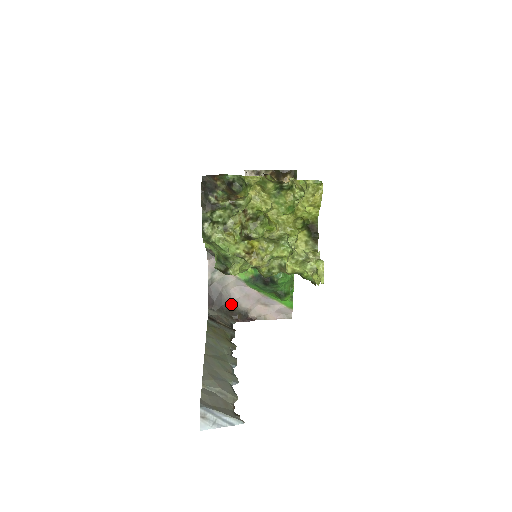
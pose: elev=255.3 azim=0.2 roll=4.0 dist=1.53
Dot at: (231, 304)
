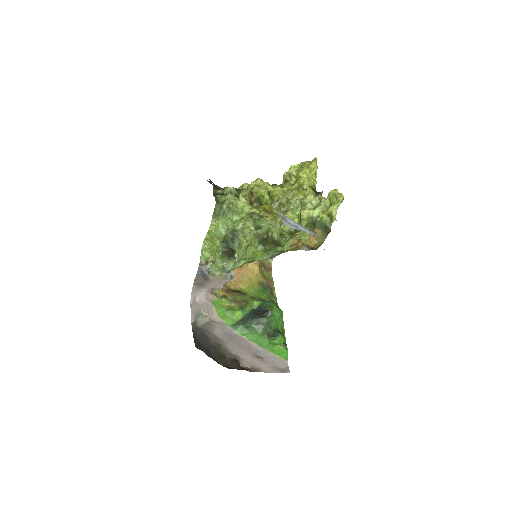
Dot at: (220, 349)
